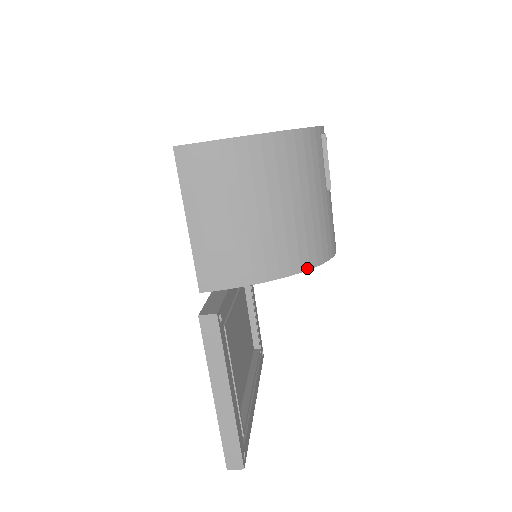
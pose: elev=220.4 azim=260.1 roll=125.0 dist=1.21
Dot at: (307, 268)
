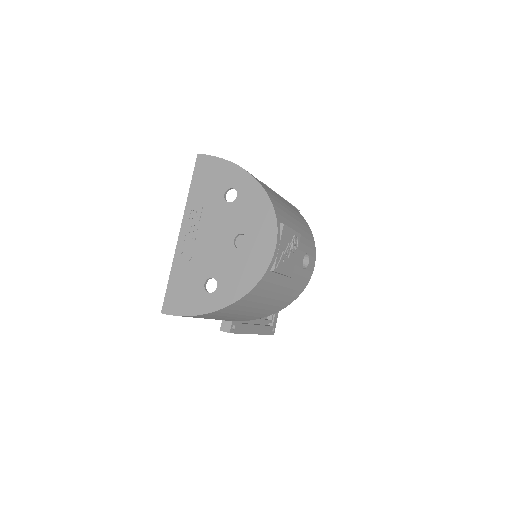
Dot at: occluded
